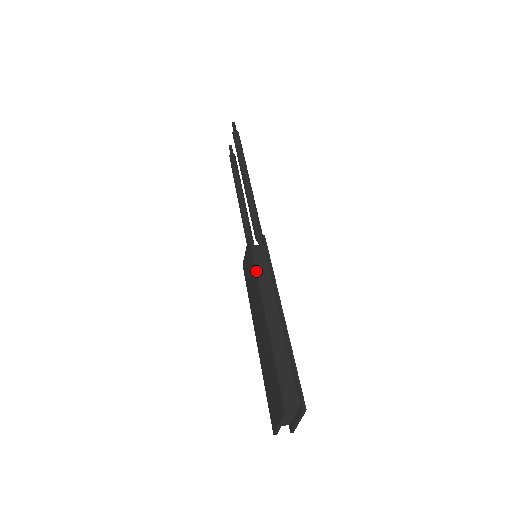
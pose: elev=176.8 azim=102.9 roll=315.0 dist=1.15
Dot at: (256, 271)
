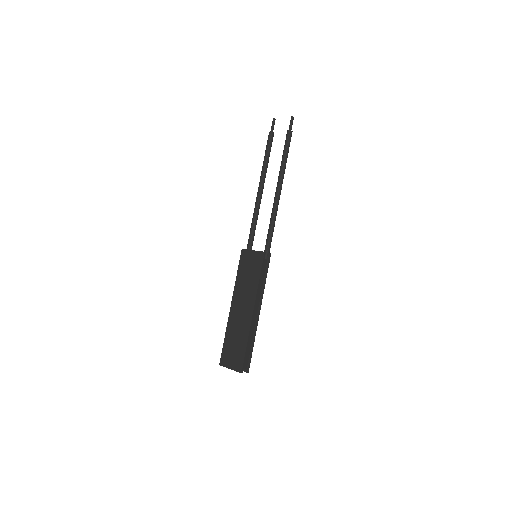
Dot at: (259, 283)
